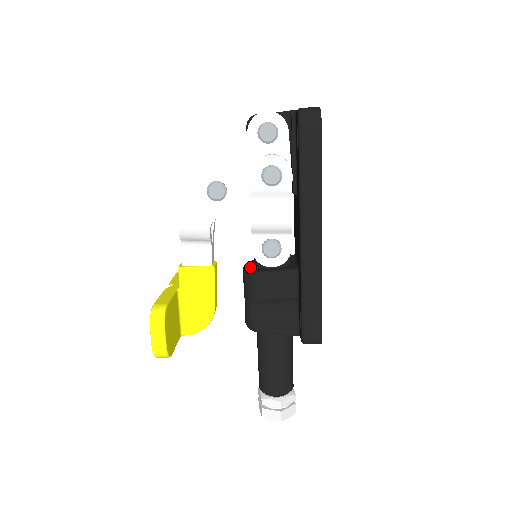
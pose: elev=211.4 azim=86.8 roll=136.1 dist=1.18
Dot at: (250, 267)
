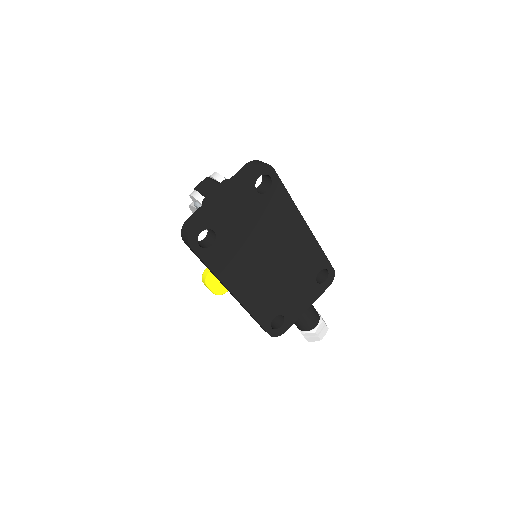
Dot at: occluded
